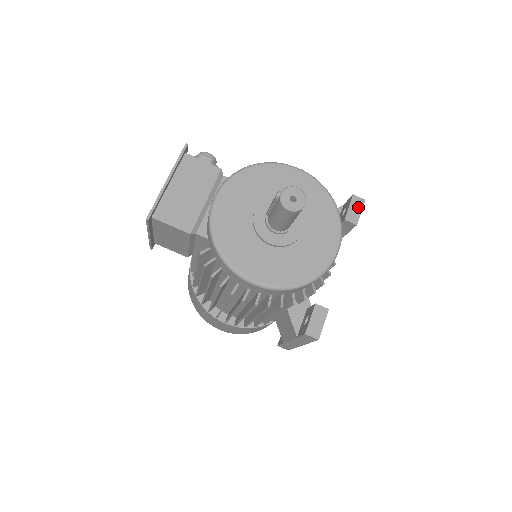
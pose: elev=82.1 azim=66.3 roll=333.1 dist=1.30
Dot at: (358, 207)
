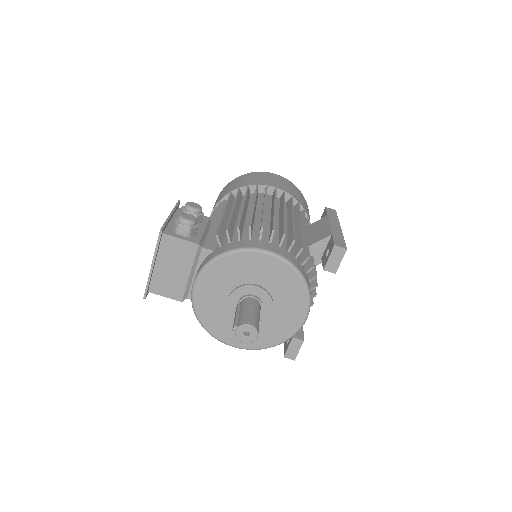
Dot at: (338, 257)
